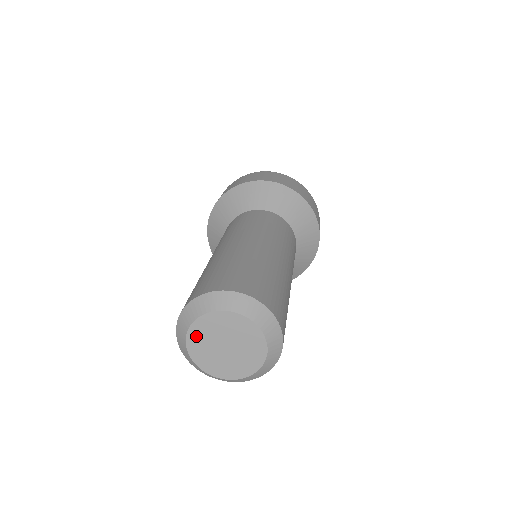
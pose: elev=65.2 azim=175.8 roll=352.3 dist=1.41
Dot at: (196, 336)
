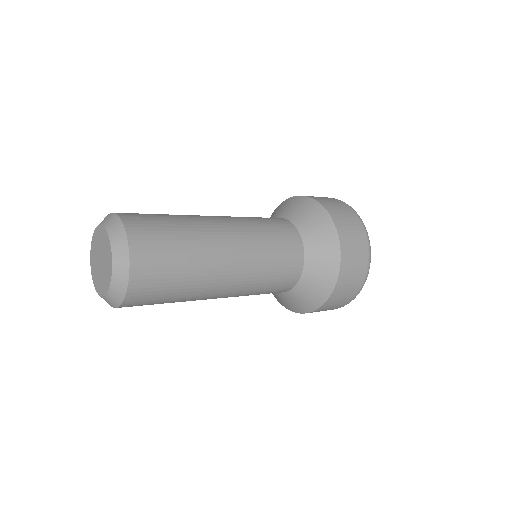
Dot at: (93, 270)
